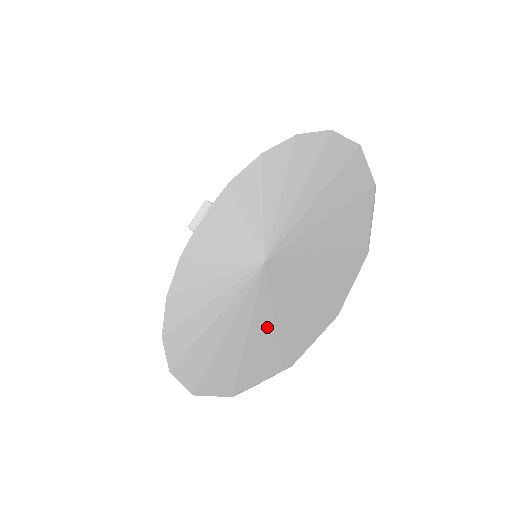
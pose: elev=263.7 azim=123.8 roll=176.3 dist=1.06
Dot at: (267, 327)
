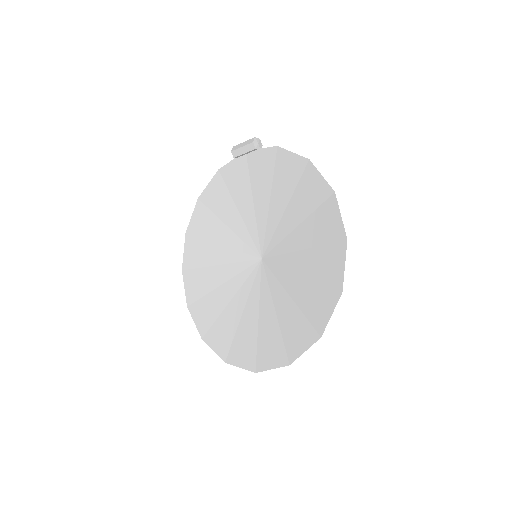
Dot at: (234, 321)
